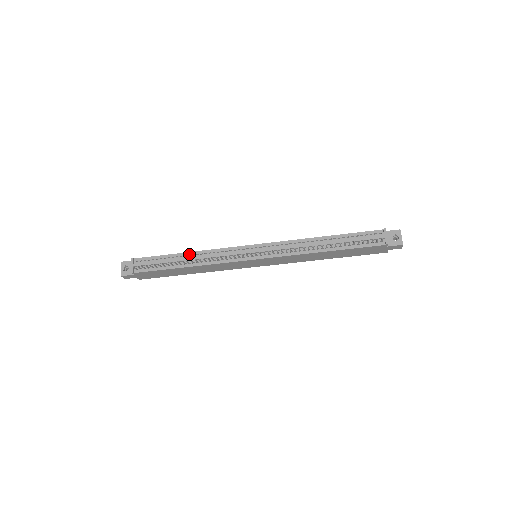
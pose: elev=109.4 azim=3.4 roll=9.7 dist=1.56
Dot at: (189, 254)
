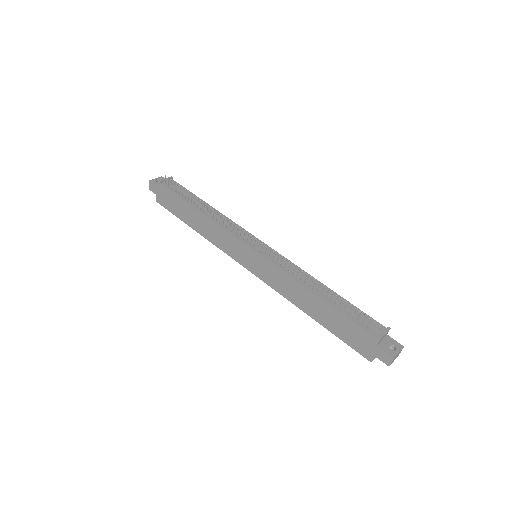
Dot at: (211, 208)
